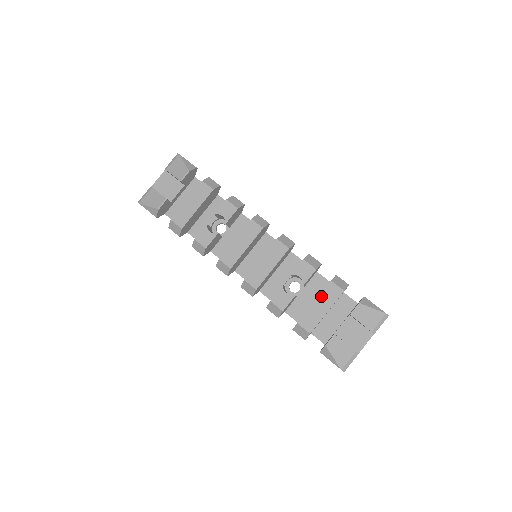
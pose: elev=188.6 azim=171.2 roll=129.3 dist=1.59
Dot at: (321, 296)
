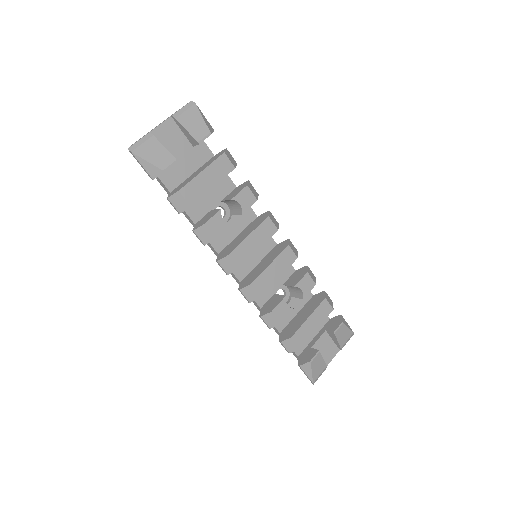
Dot at: (315, 312)
